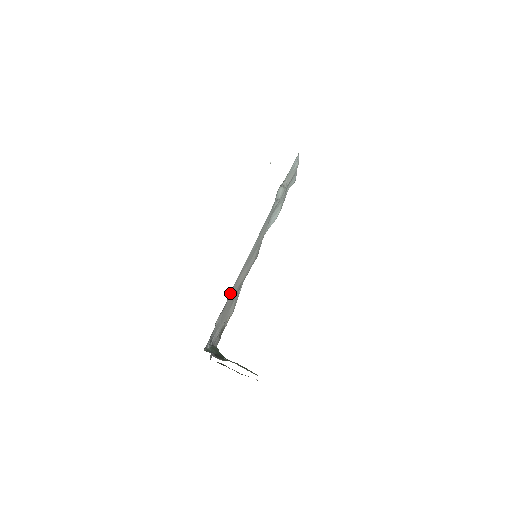
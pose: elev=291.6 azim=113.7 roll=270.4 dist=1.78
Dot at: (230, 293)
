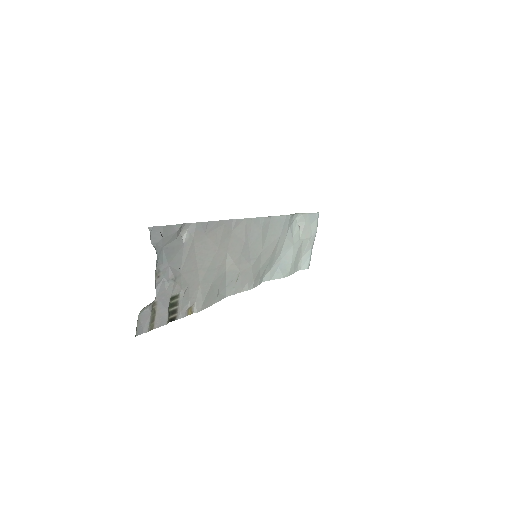
Dot at: (216, 222)
